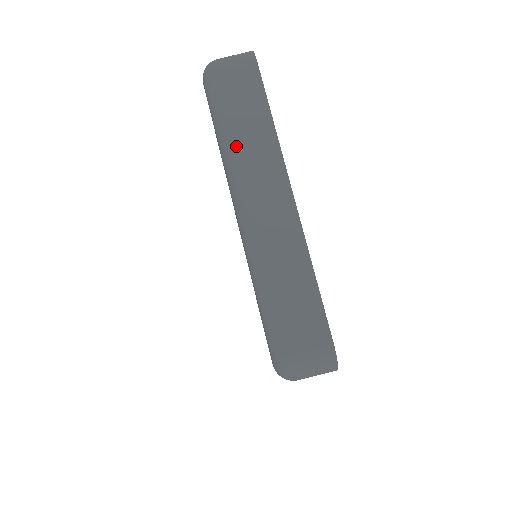
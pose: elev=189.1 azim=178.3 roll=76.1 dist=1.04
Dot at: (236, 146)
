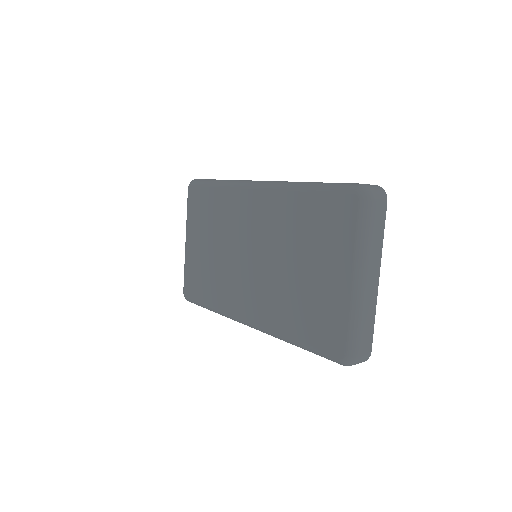
Dot at: (369, 246)
